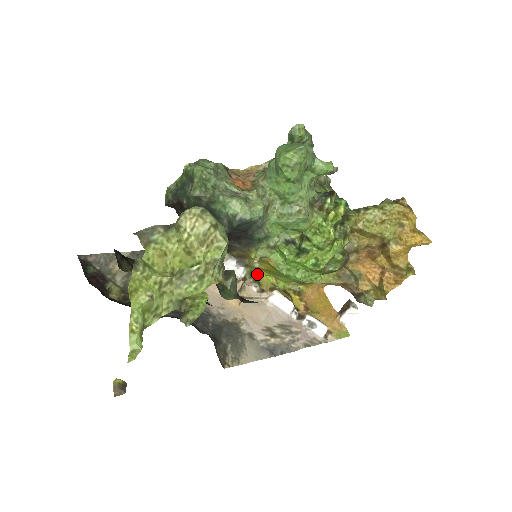
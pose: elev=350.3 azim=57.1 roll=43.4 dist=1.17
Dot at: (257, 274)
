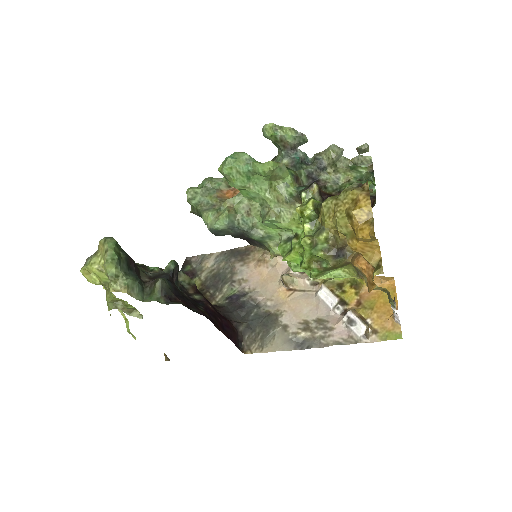
Dot at: occluded
